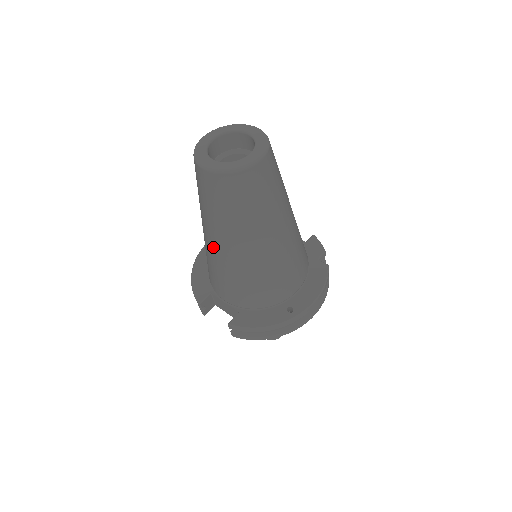
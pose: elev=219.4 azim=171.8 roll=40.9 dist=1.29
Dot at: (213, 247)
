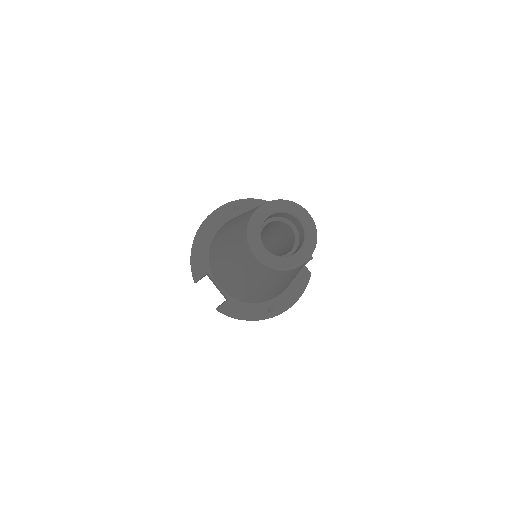
Dot at: (230, 271)
